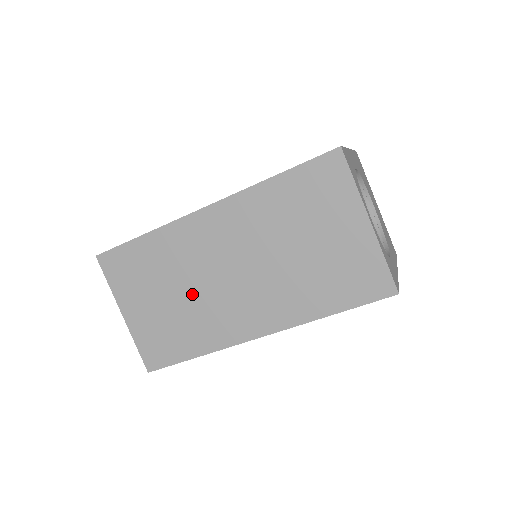
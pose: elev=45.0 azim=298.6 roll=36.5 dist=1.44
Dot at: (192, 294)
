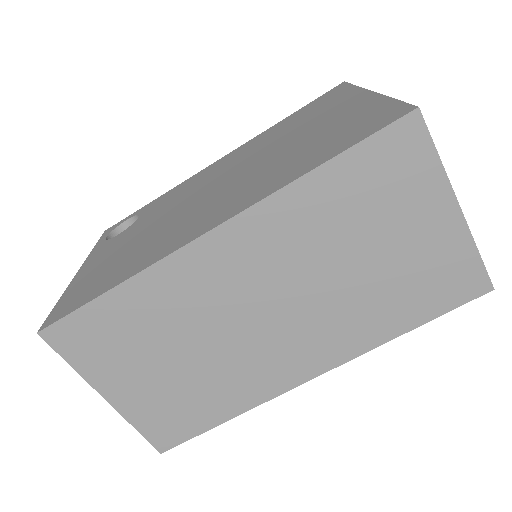
Dot at: (209, 350)
